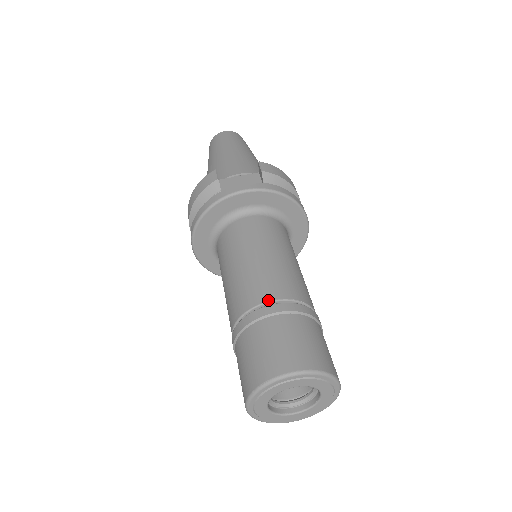
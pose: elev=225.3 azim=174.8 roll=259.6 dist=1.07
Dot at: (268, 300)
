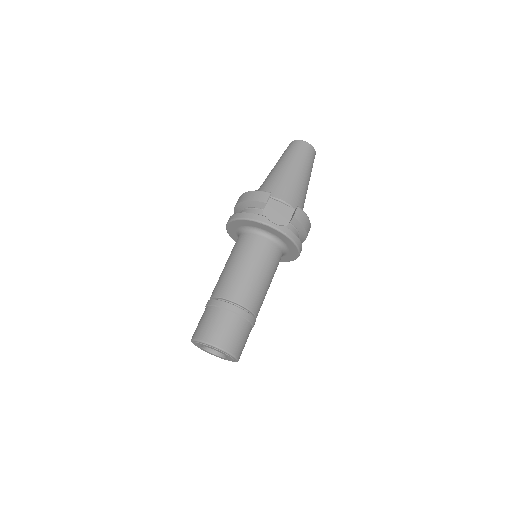
Dot at: (236, 302)
